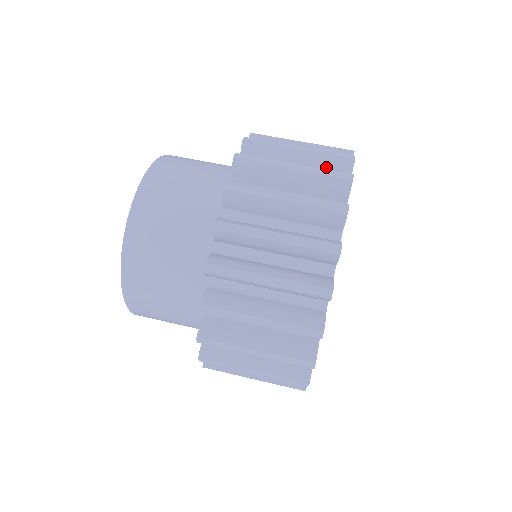
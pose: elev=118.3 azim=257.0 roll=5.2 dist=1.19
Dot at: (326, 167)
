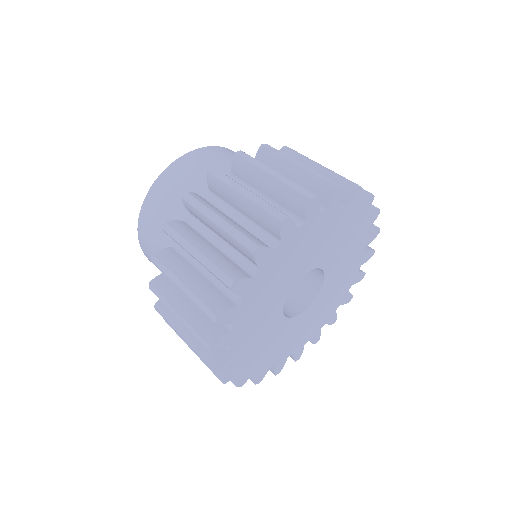
Dot at: (288, 199)
